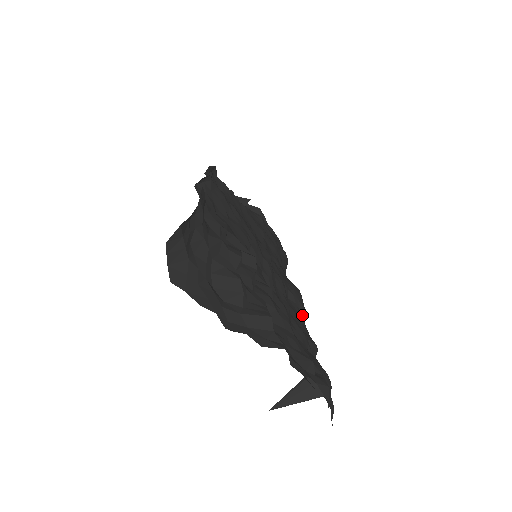
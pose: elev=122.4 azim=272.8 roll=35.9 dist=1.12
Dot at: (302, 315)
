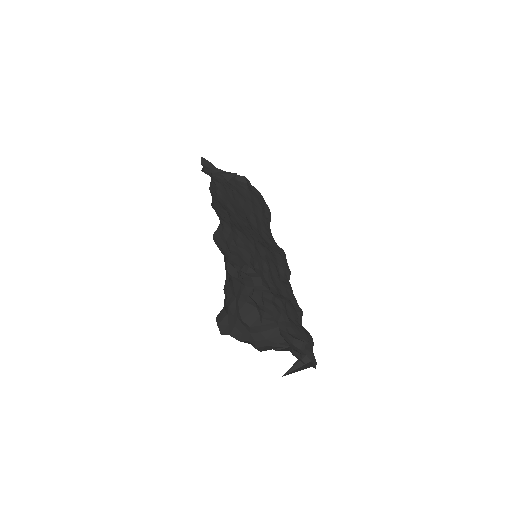
Dot at: (289, 279)
